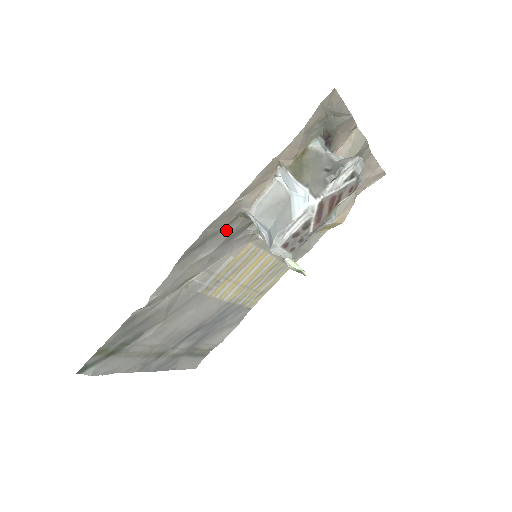
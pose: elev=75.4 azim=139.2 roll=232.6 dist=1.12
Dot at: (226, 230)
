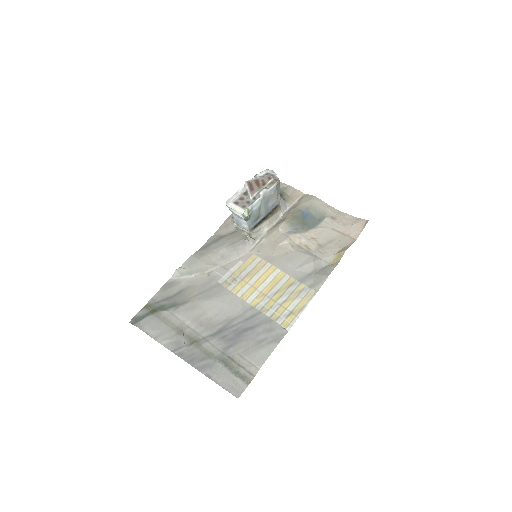
Dot at: (227, 237)
